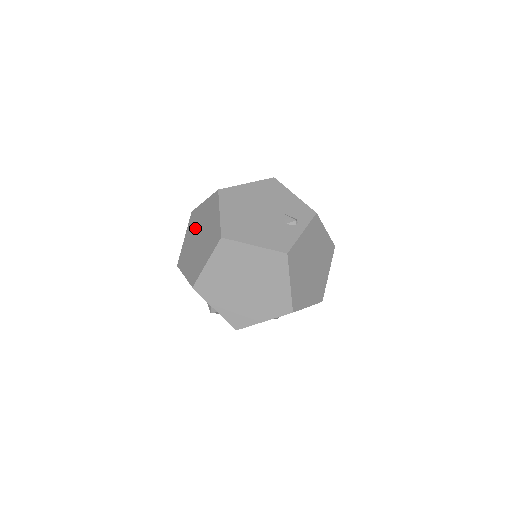
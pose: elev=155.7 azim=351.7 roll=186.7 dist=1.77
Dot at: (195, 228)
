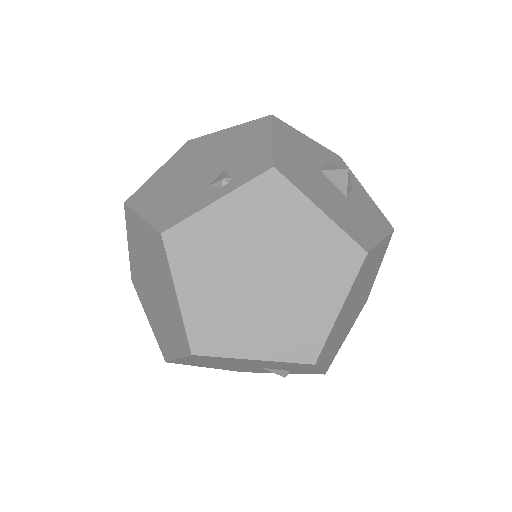
Dot at: occluded
